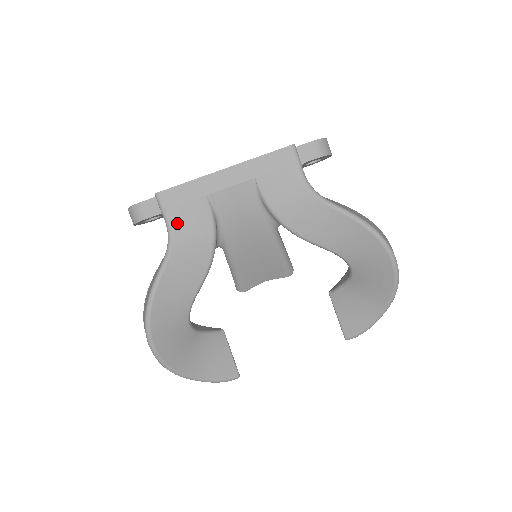
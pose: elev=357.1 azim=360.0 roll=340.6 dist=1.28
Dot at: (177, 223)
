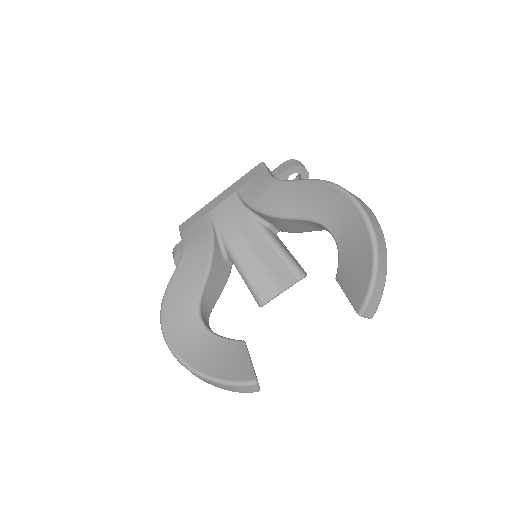
Dot at: (188, 237)
